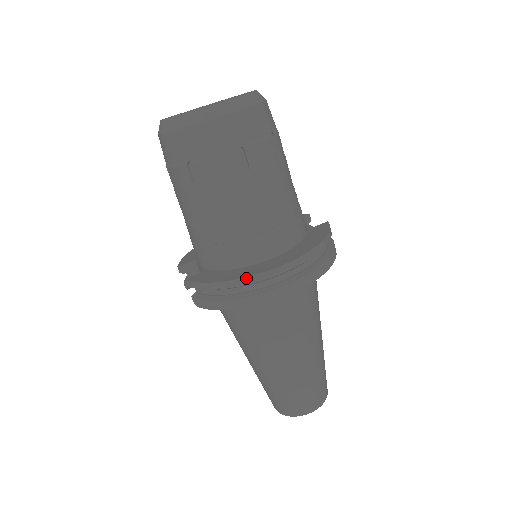
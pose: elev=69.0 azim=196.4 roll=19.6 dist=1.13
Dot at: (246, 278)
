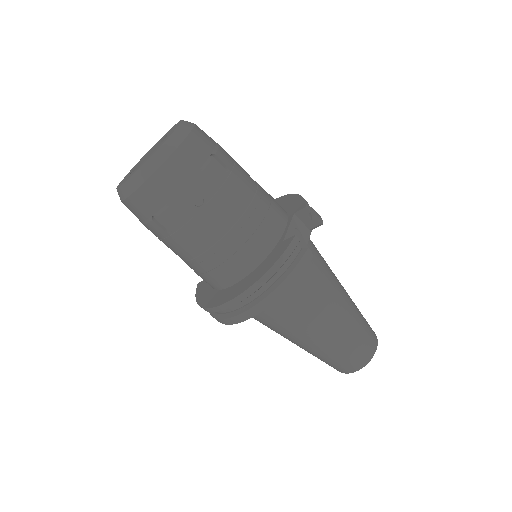
Dot at: (205, 308)
